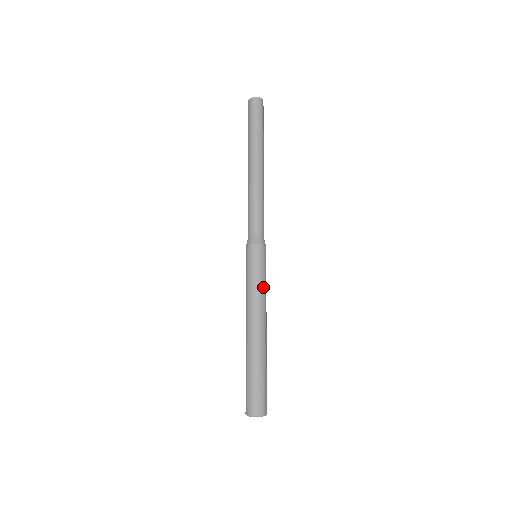
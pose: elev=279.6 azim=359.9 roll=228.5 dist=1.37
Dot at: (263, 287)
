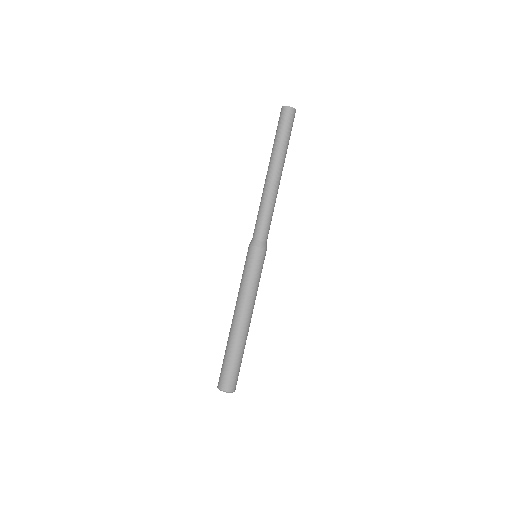
Dot at: (247, 284)
